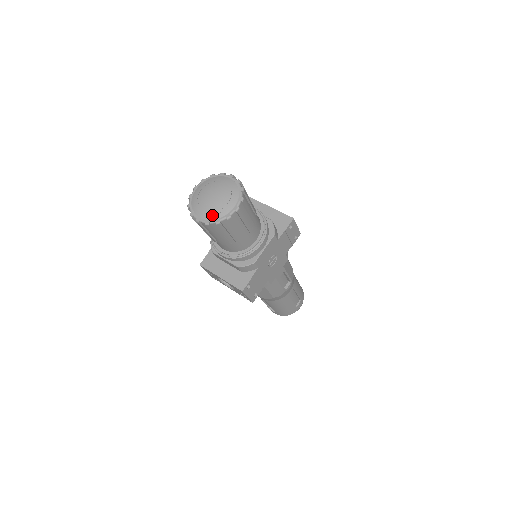
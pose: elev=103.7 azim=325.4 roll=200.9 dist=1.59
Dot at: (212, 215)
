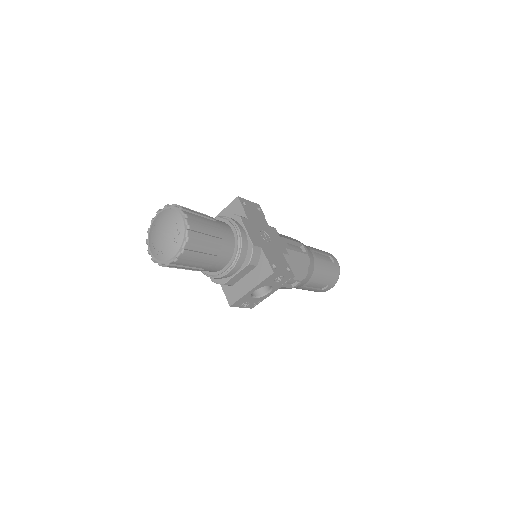
Dot at: (177, 242)
